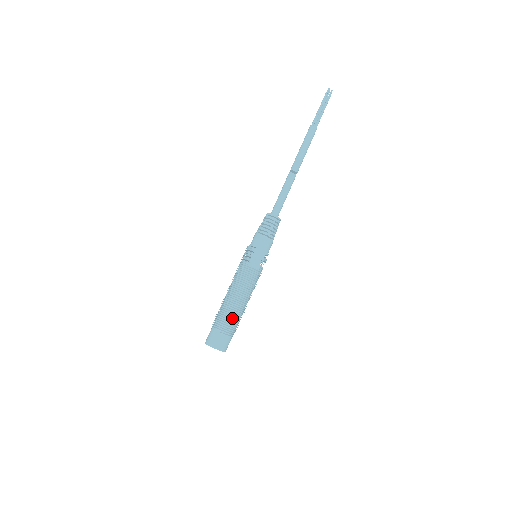
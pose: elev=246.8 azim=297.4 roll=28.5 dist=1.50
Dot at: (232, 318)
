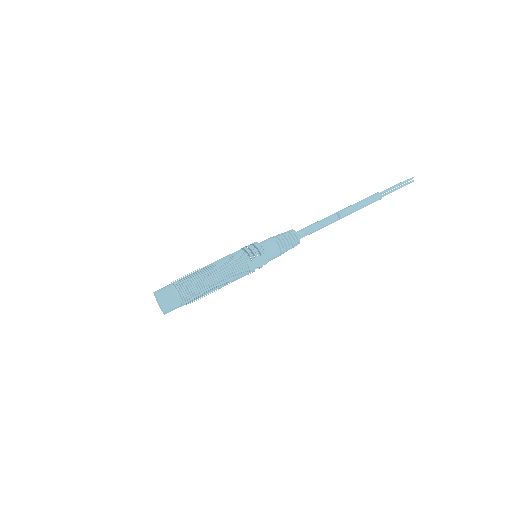
Dot at: (198, 294)
